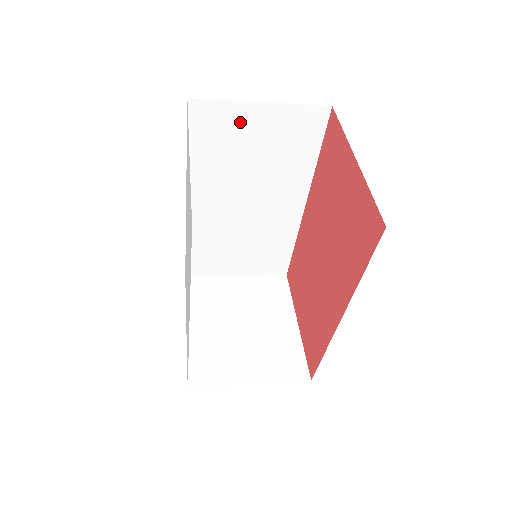
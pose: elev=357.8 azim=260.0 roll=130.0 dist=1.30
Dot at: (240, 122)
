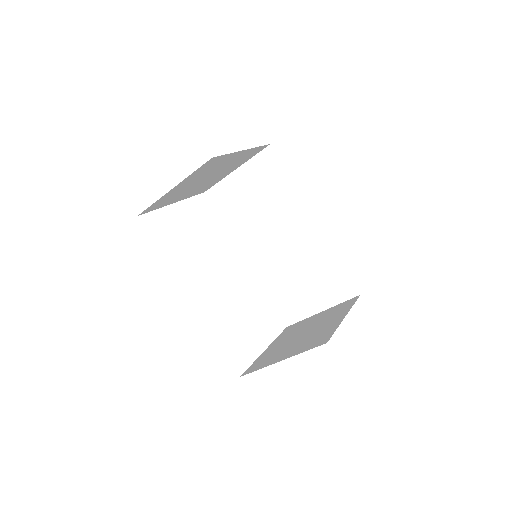
Dot at: (235, 188)
